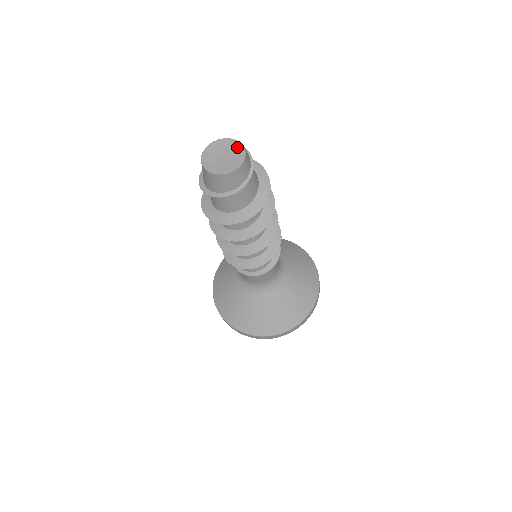
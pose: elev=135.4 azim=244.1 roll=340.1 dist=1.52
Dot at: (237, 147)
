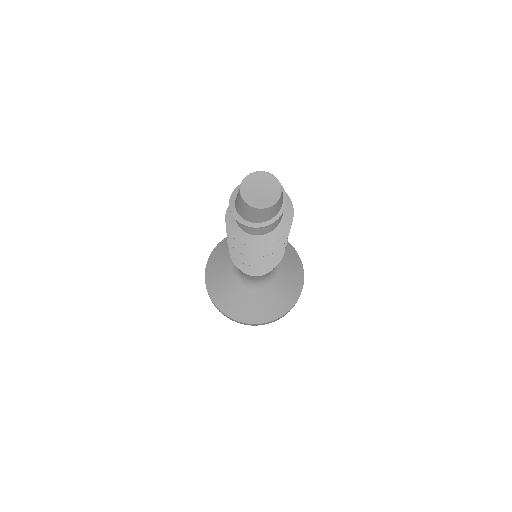
Dot at: (267, 177)
